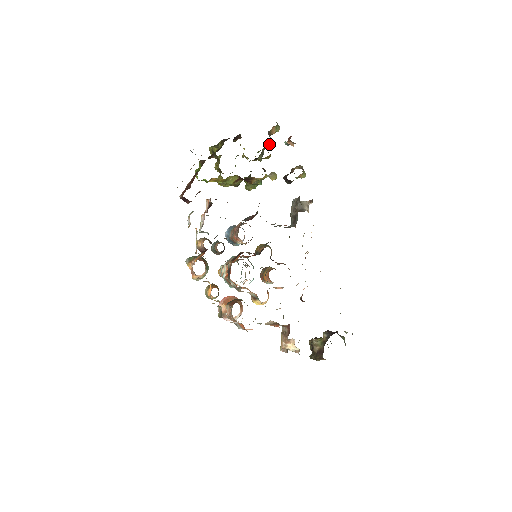
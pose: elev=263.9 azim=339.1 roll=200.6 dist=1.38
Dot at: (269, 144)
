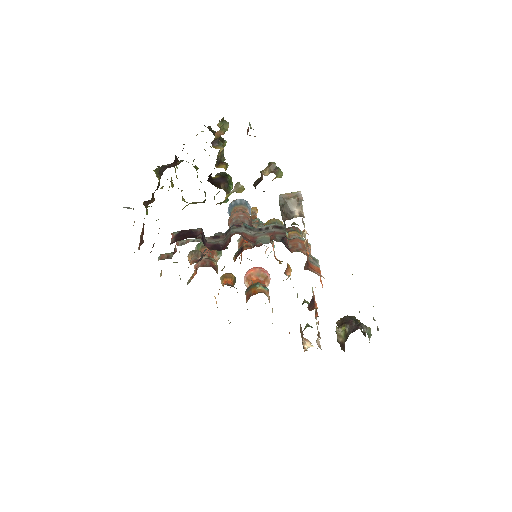
Dot at: (219, 155)
